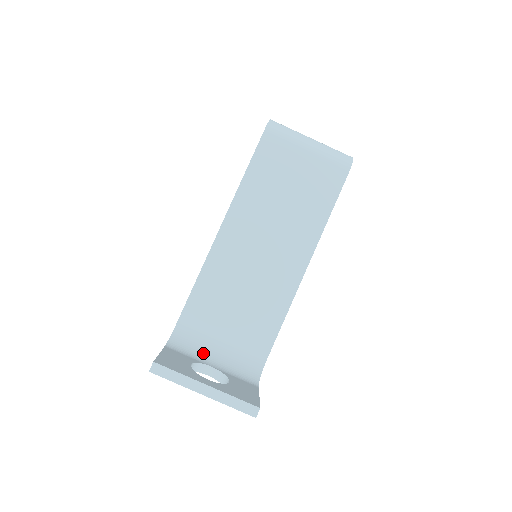
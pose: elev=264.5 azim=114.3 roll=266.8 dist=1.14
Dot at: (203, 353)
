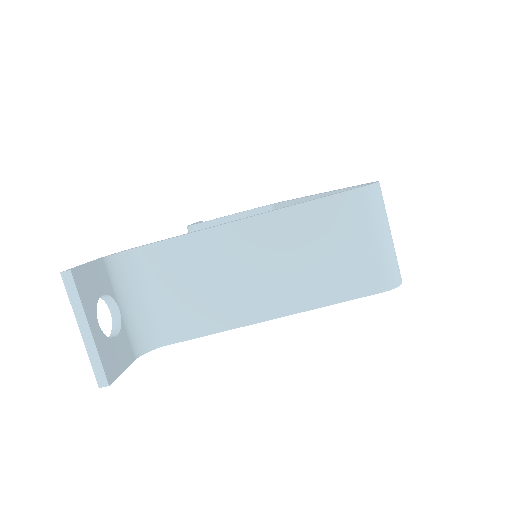
Dot at: (126, 291)
